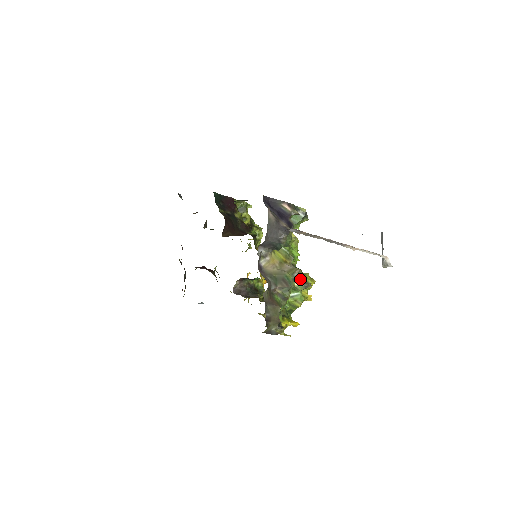
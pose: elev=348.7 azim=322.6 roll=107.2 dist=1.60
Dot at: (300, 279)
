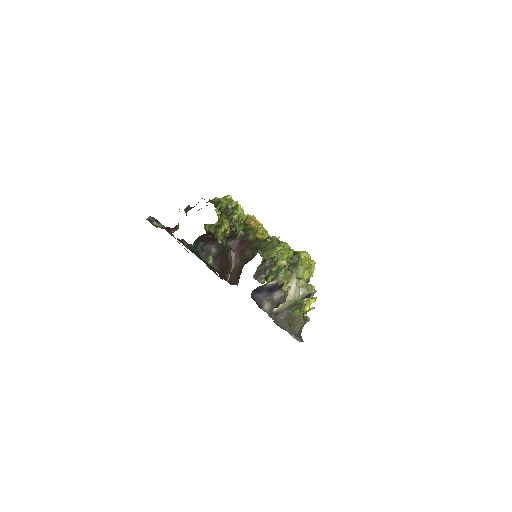
Dot at: (306, 295)
